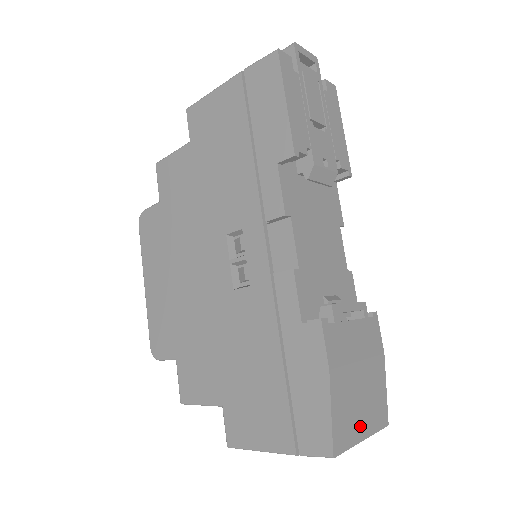
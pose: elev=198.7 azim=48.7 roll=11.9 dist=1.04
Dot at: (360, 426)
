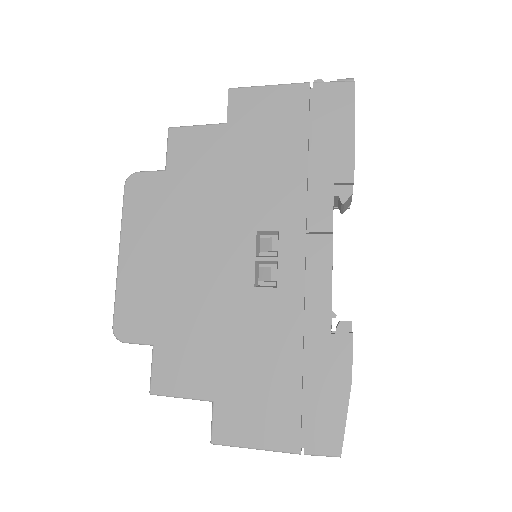
Dot at: occluded
